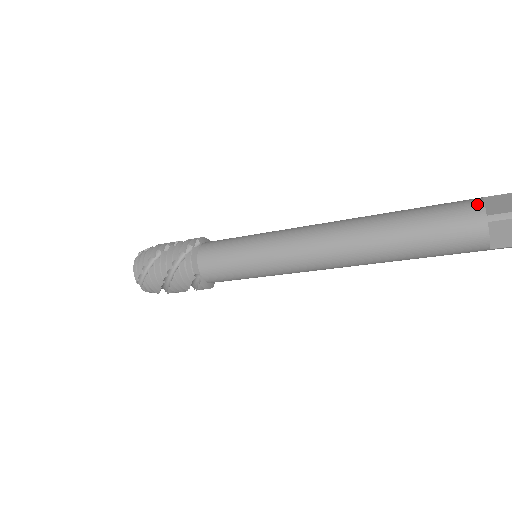
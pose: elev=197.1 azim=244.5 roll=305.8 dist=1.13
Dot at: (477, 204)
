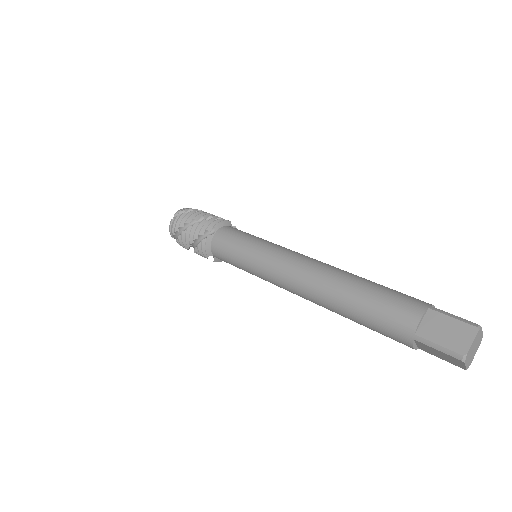
Dot at: (414, 319)
